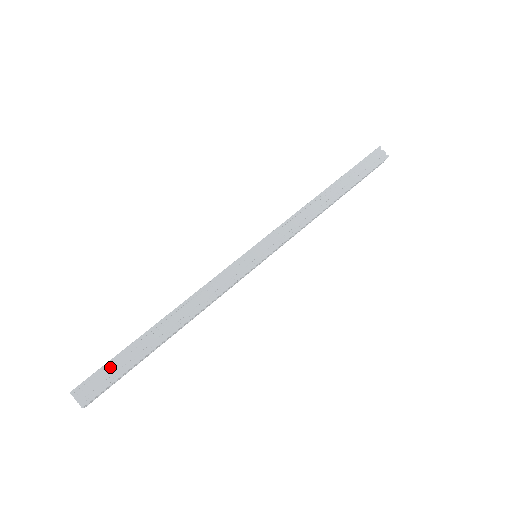
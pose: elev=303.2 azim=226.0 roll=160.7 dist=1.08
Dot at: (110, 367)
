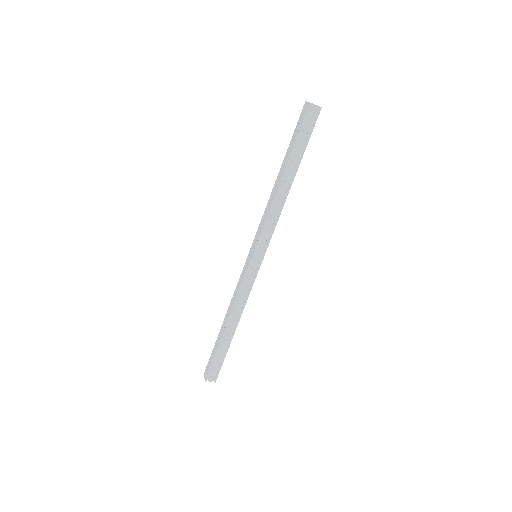
Dot at: (215, 361)
